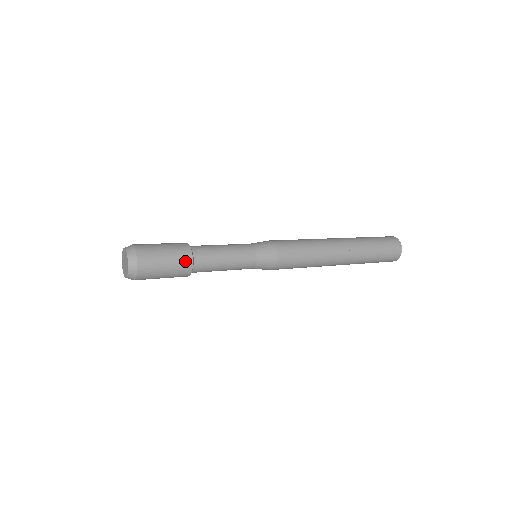
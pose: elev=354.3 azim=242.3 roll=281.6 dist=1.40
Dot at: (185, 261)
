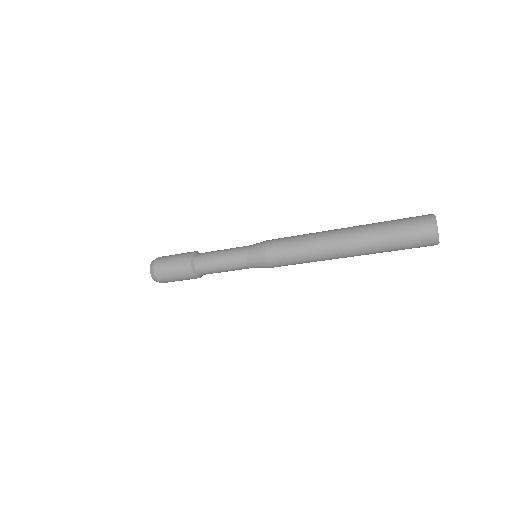
Dot at: (188, 254)
